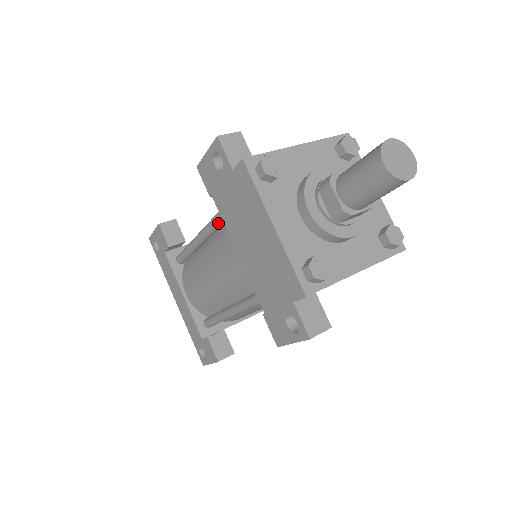
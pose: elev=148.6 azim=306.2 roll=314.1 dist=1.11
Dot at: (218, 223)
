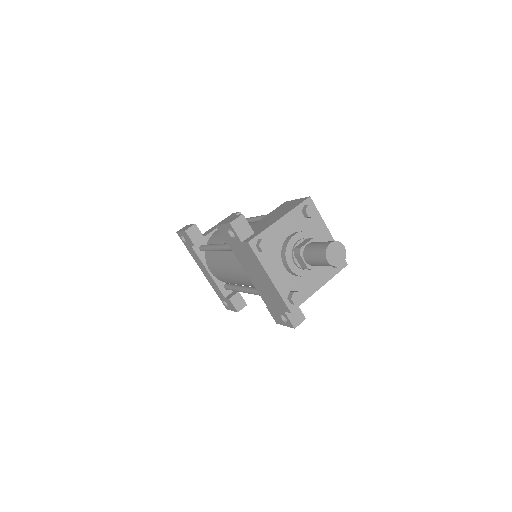
Dot at: occluded
